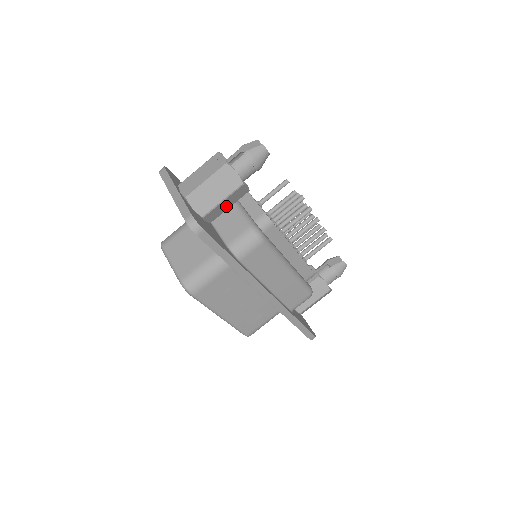
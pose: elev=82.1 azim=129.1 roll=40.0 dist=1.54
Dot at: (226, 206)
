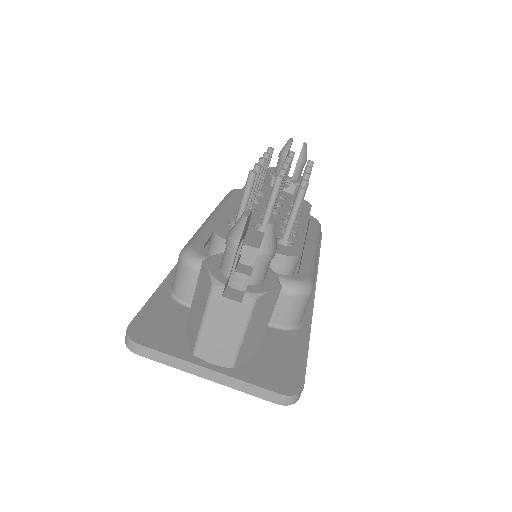
Dot at: occluded
